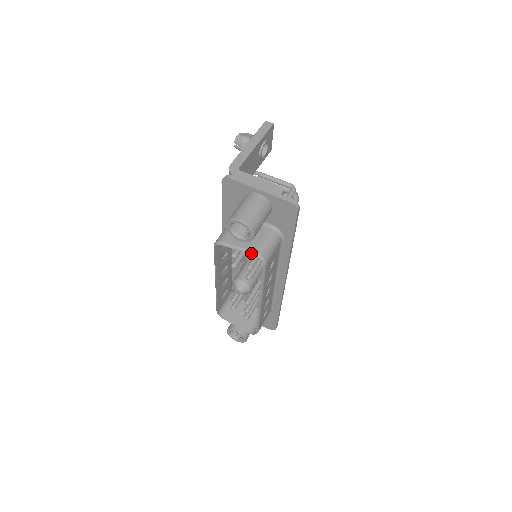
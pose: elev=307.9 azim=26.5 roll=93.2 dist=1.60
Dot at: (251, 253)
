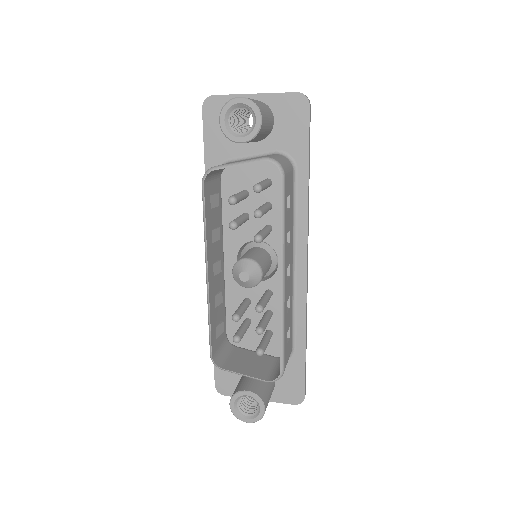
Dot at: (260, 160)
